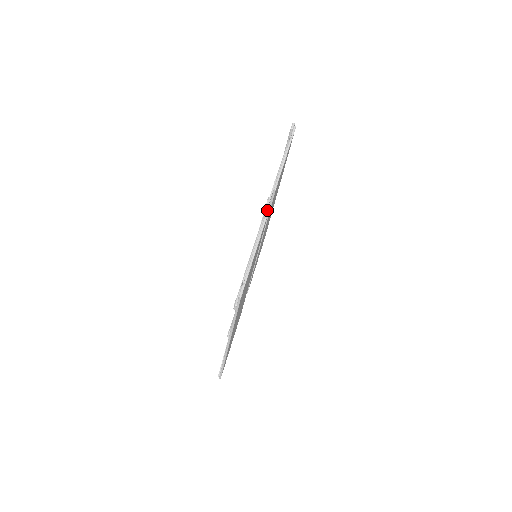
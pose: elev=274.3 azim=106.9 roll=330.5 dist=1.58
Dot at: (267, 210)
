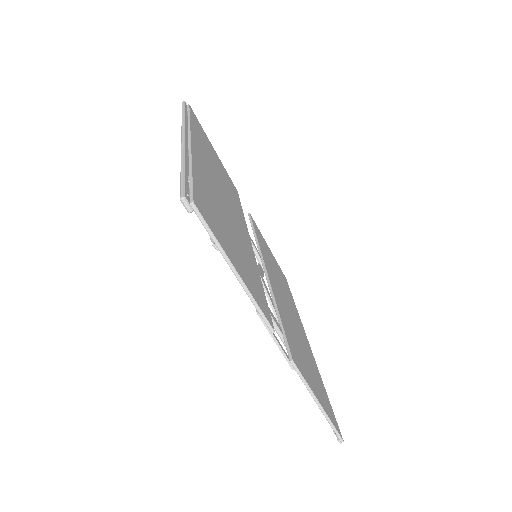
Dot at: (291, 363)
